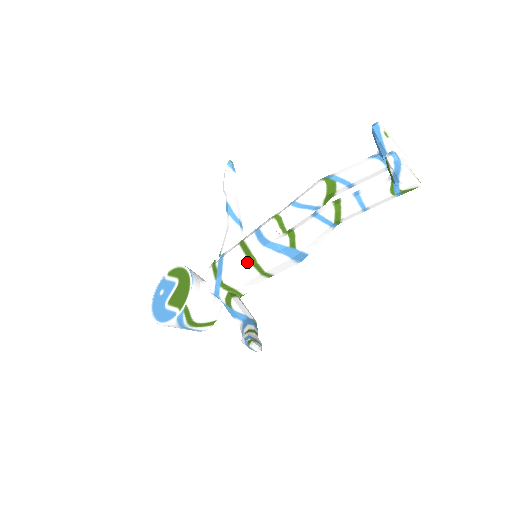
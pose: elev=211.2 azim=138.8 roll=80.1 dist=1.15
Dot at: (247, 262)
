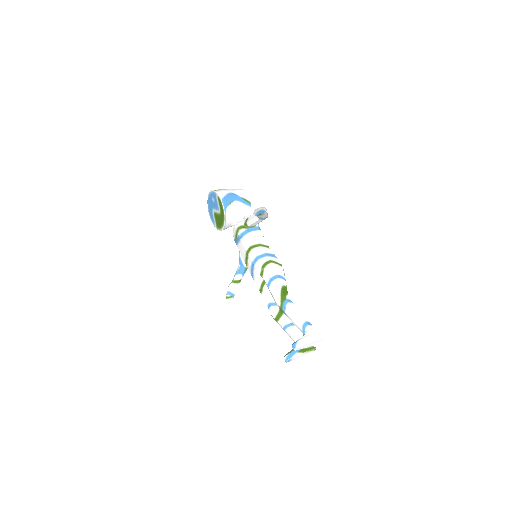
Dot at: (245, 263)
